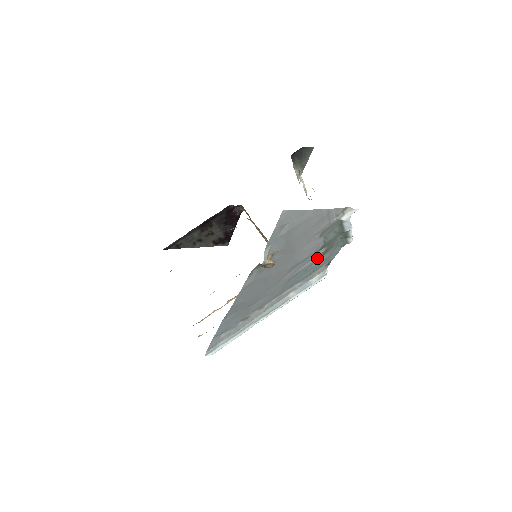
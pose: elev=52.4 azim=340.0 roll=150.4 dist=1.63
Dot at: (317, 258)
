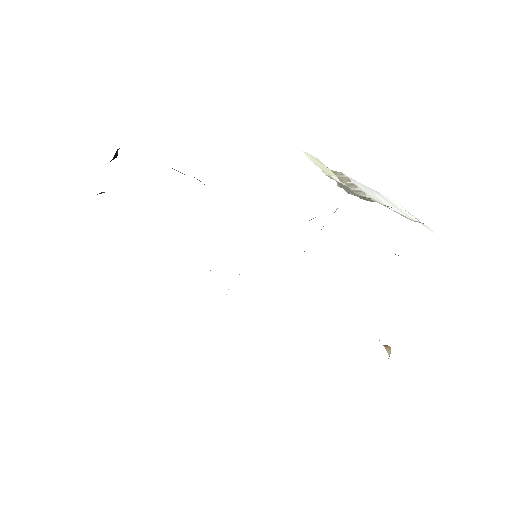
Dot at: occluded
